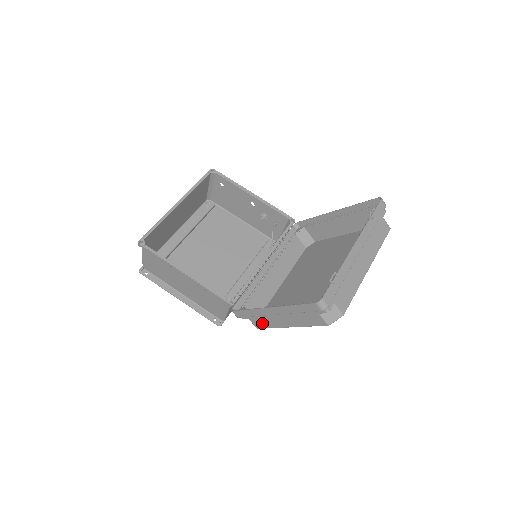
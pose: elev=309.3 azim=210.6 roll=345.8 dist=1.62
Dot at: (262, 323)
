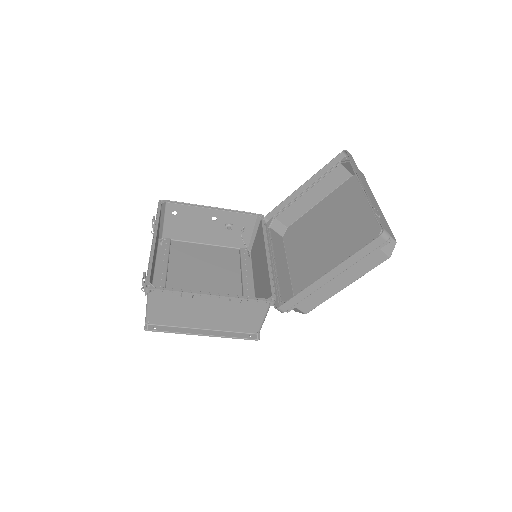
Dot at: (313, 302)
